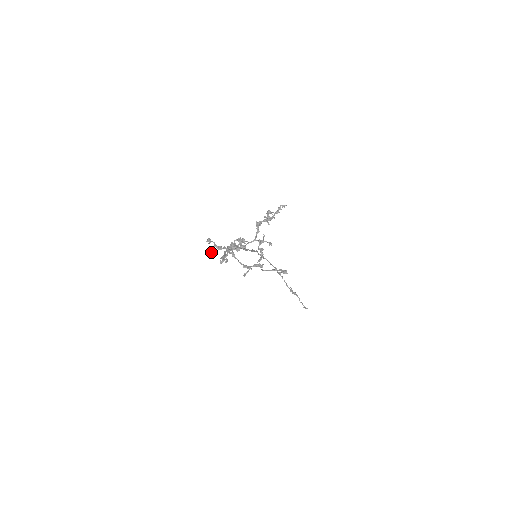
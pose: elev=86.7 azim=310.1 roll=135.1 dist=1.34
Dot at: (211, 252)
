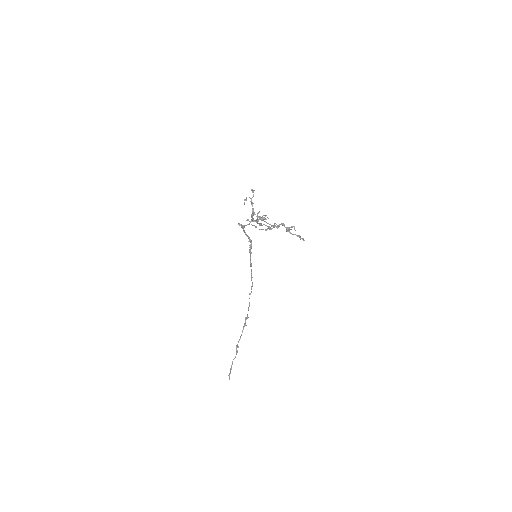
Dot at: (246, 199)
